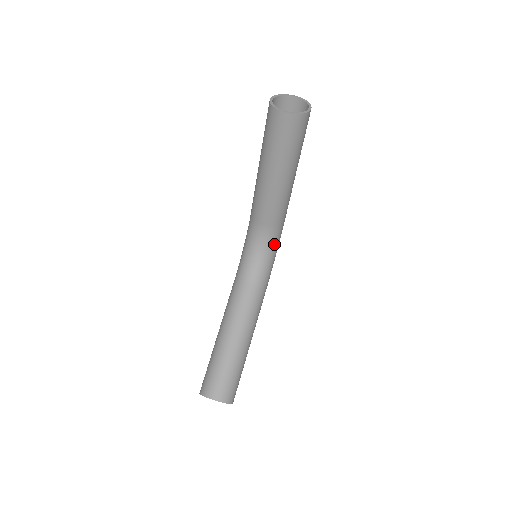
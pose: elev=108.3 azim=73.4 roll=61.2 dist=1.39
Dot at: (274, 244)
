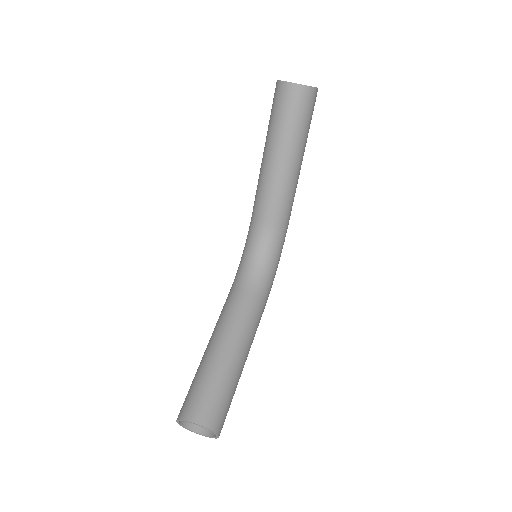
Dot at: (276, 249)
